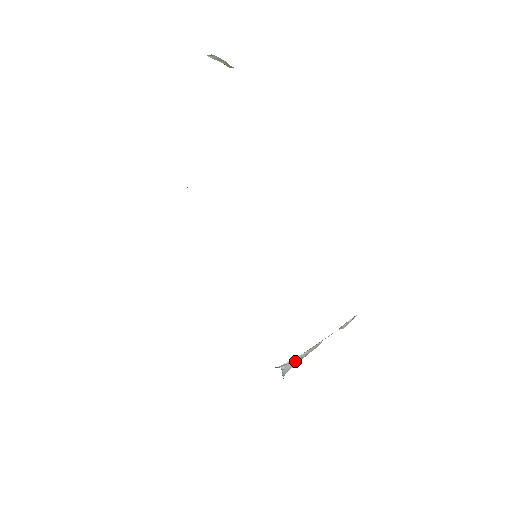
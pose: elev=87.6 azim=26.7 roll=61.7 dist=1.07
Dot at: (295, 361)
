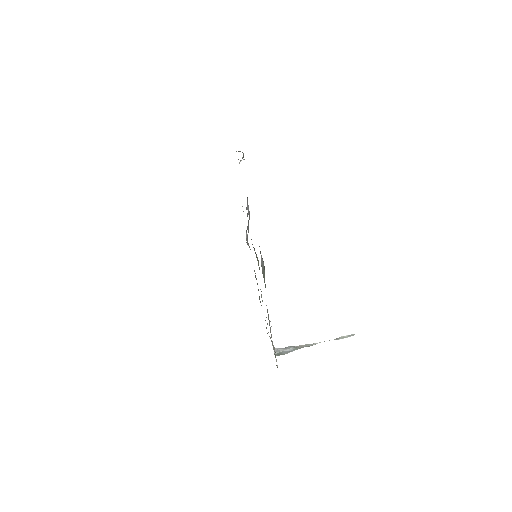
Dot at: (288, 348)
